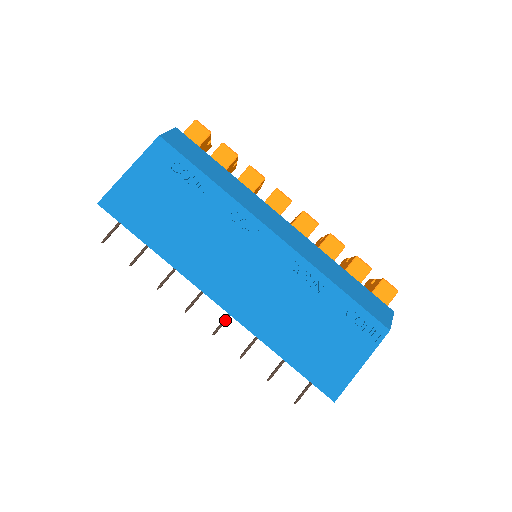
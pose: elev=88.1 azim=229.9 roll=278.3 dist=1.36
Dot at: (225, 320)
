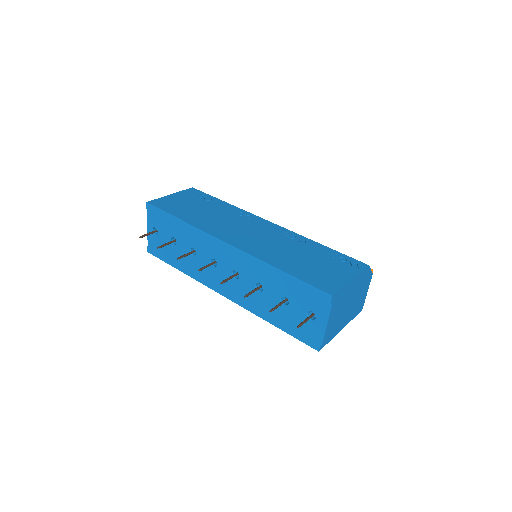
Dot at: (231, 276)
